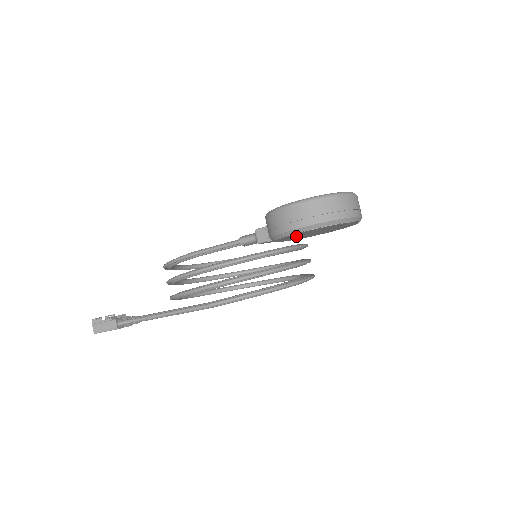
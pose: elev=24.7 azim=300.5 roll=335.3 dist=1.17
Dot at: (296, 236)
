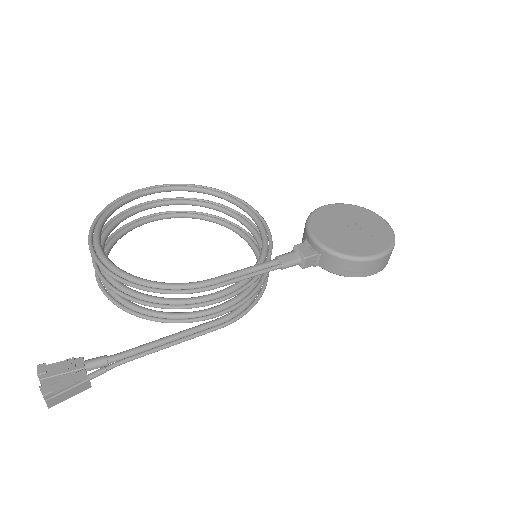
Dot at: occluded
